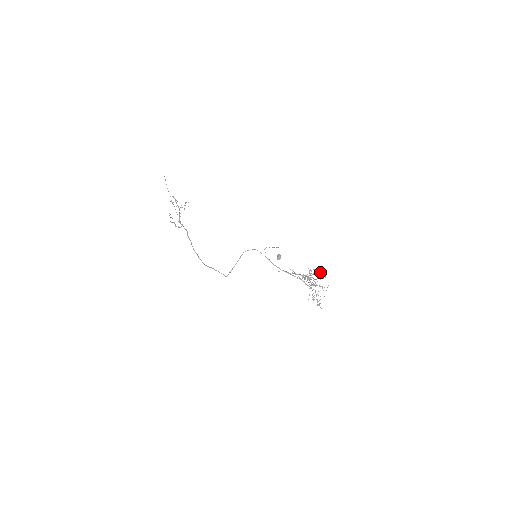
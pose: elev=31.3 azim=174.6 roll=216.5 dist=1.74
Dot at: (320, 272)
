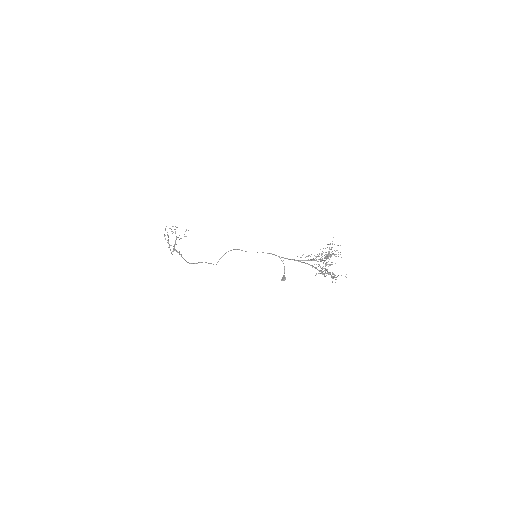
Dot at: occluded
